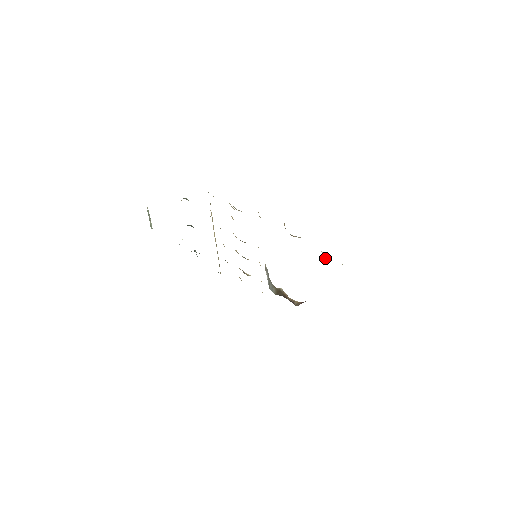
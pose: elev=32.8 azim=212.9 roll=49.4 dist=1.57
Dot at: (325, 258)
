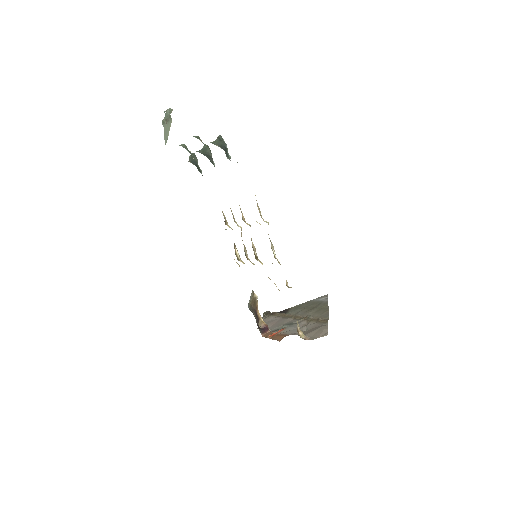
Dot at: (307, 326)
